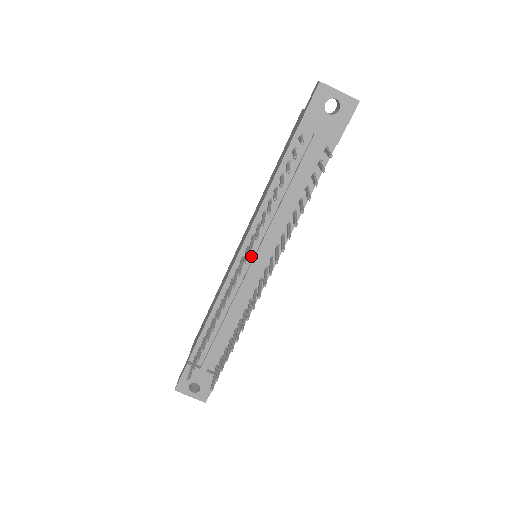
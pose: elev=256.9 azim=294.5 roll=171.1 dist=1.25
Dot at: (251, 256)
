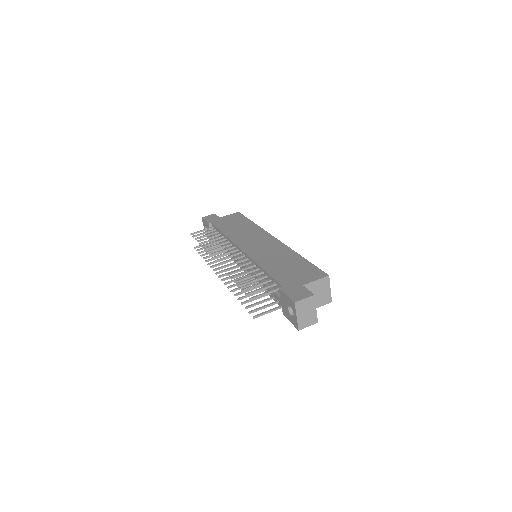
Dot at: (243, 258)
